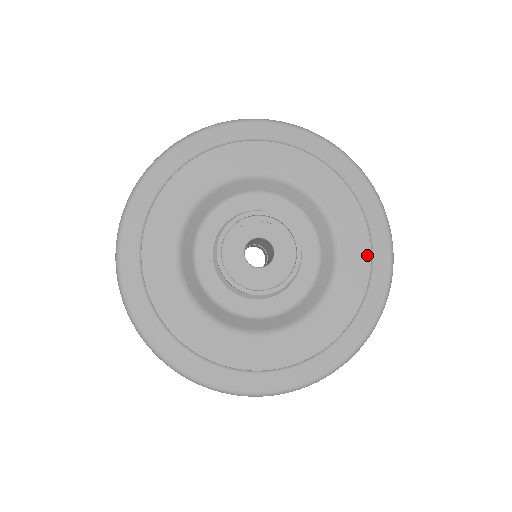
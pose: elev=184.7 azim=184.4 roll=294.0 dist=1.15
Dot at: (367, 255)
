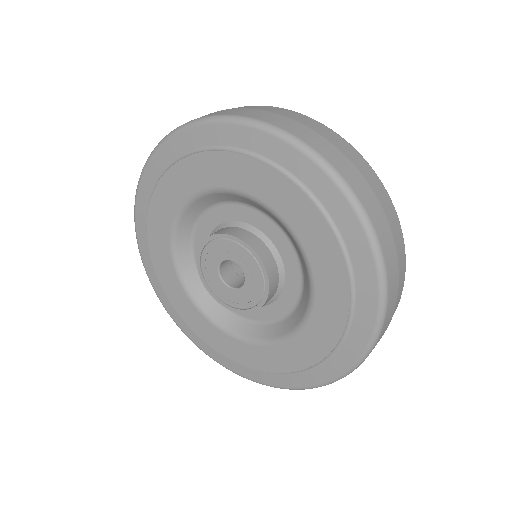
Dot at: (345, 290)
